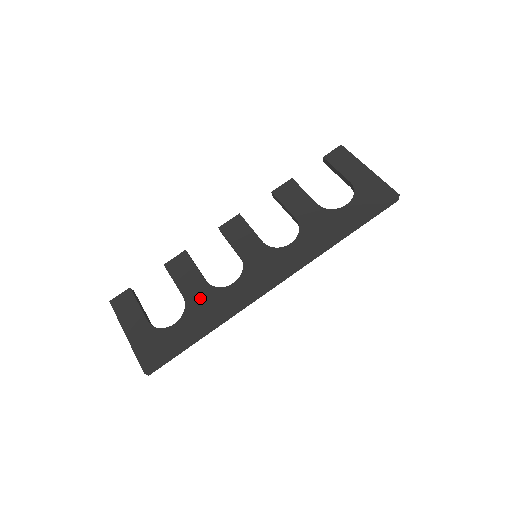
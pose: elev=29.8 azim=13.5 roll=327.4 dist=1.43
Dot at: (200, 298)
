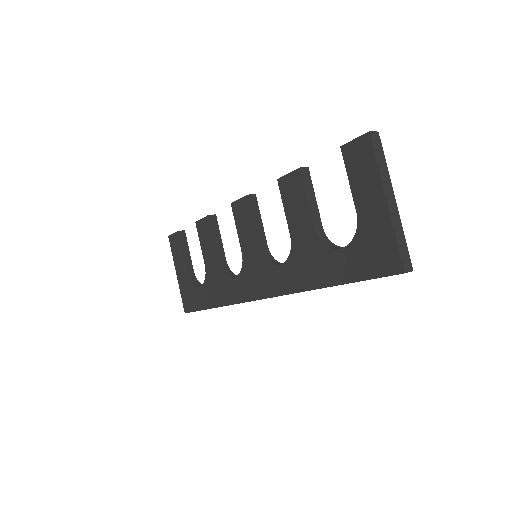
Dot at: (214, 275)
